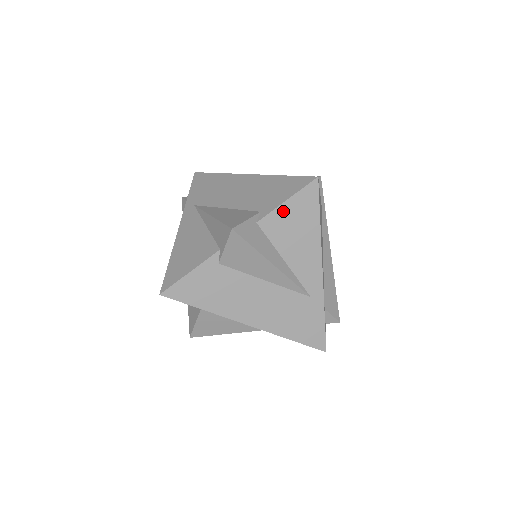
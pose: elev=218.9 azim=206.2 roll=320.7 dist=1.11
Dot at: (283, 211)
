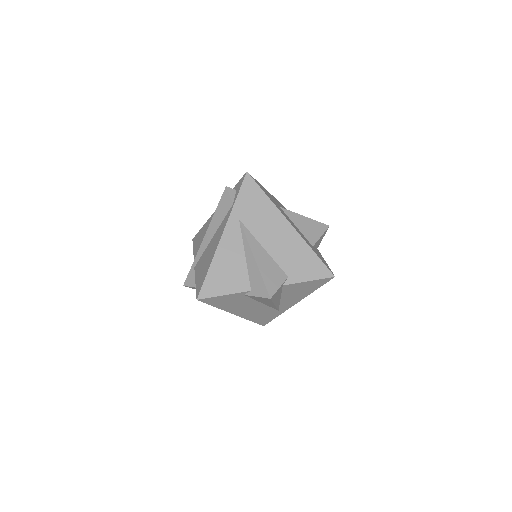
Dot at: (302, 284)
